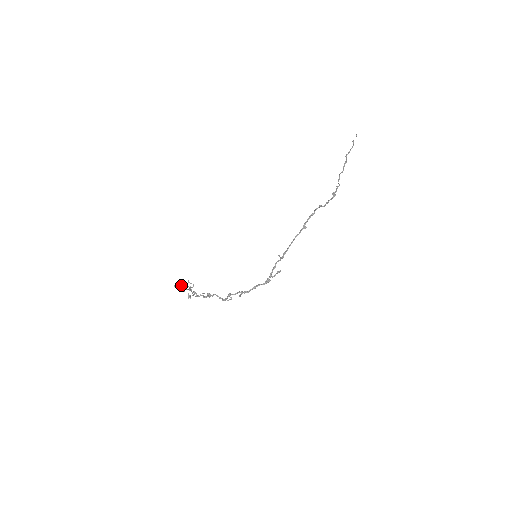
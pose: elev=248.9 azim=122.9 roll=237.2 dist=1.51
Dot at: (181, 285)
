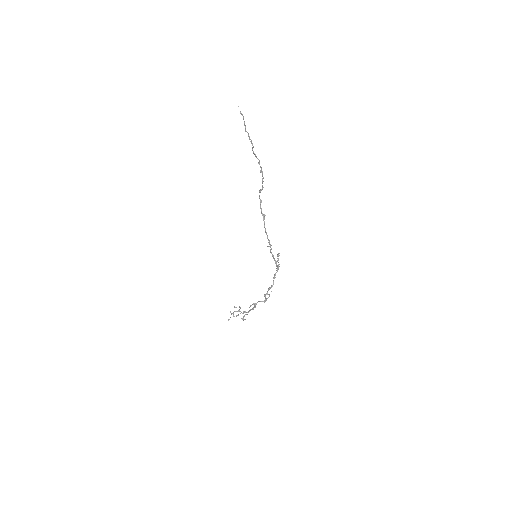
Dot at: occluded
